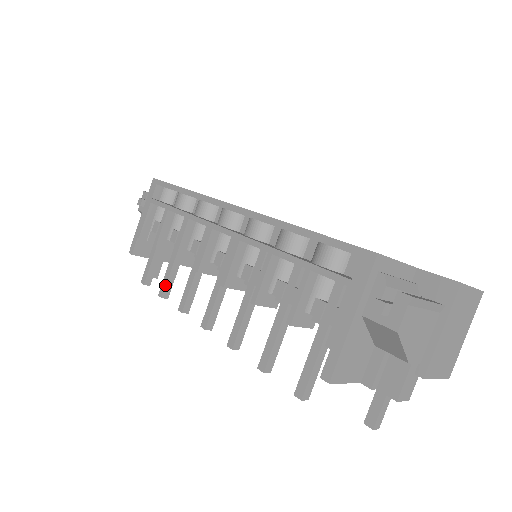
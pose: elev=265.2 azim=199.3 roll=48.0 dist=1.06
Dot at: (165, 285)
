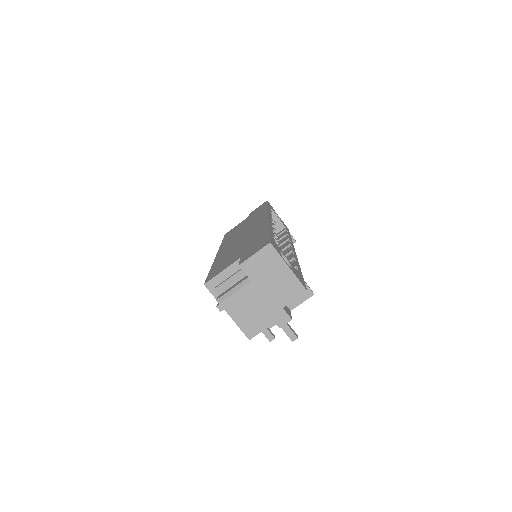
Dot at: occluded
